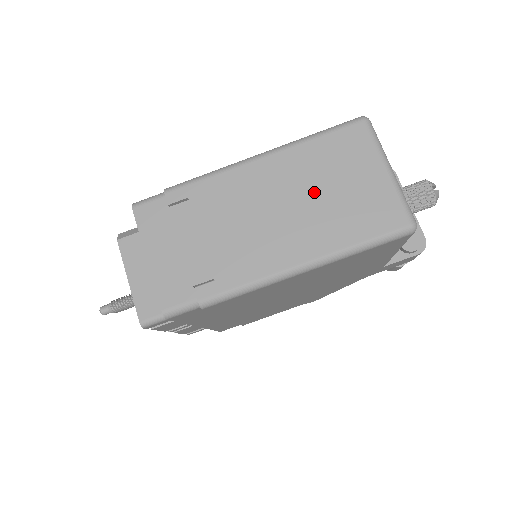
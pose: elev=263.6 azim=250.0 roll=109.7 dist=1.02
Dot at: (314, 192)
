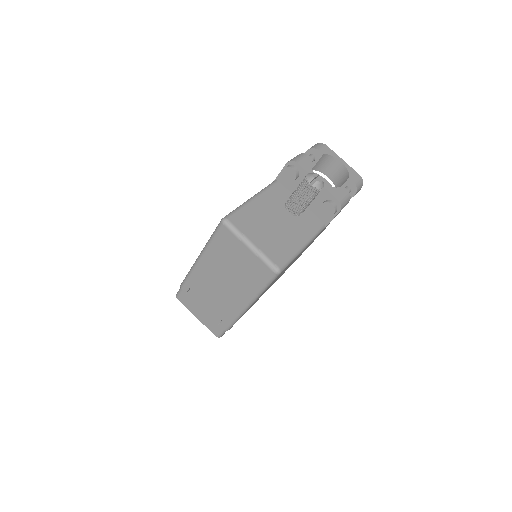
Dot at: (229, 270)
